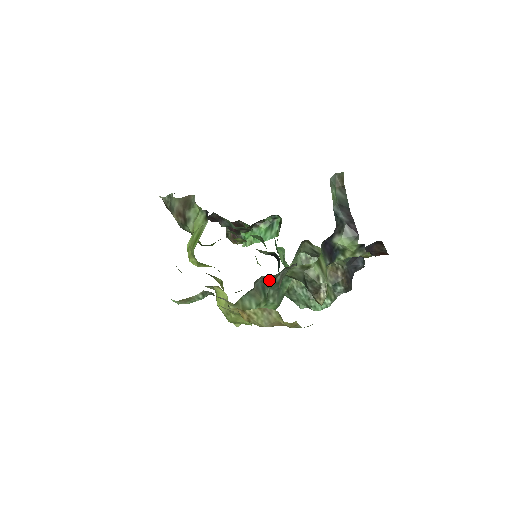
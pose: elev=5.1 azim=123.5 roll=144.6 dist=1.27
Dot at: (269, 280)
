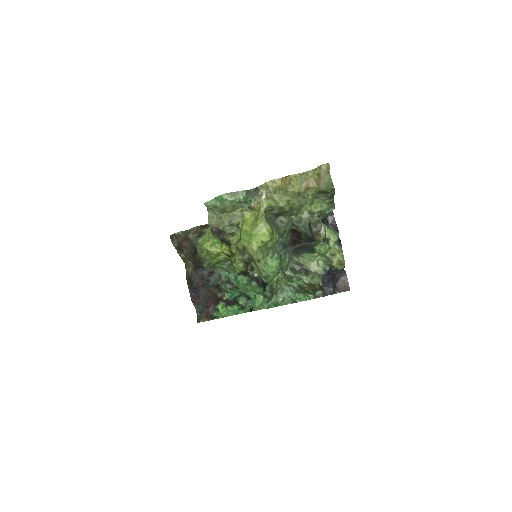
Dot at: (281, 230)
